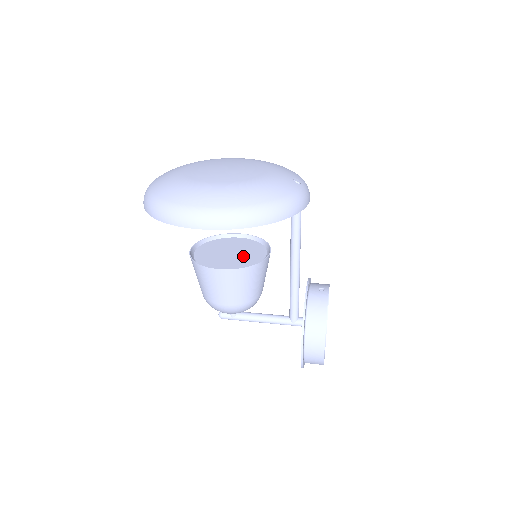
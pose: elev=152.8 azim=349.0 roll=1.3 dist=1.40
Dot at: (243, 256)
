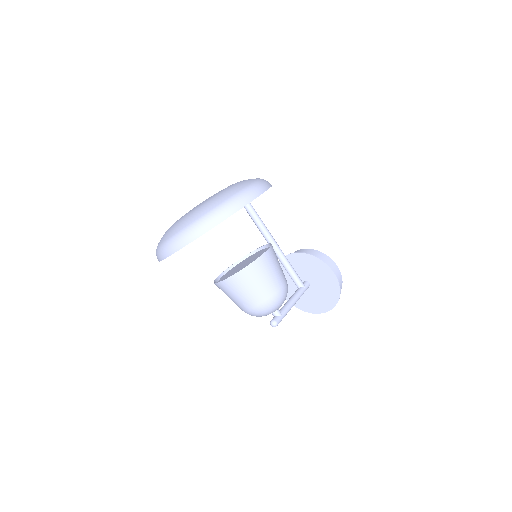
Dot at: (253, 257)
